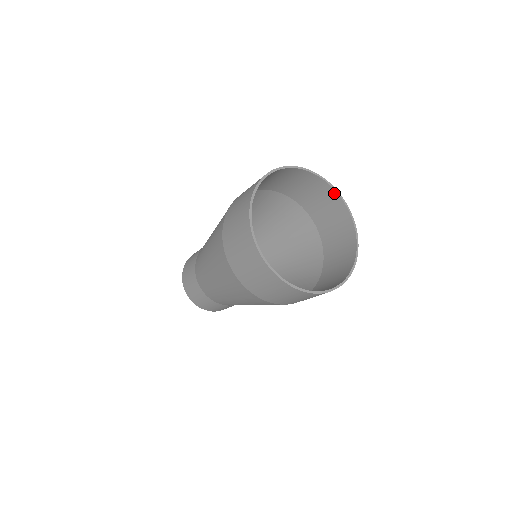
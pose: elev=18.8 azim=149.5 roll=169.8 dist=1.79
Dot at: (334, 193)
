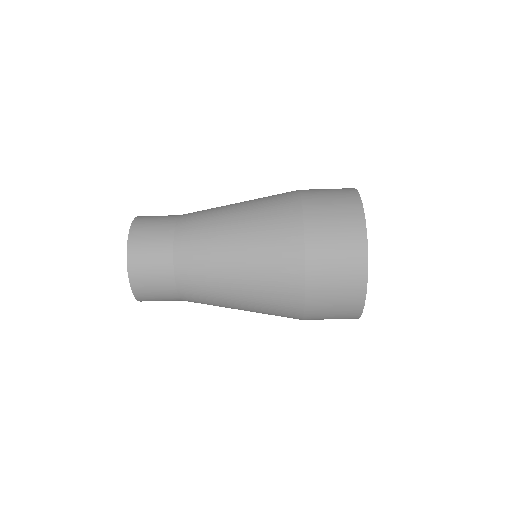
Dot at: occluded
